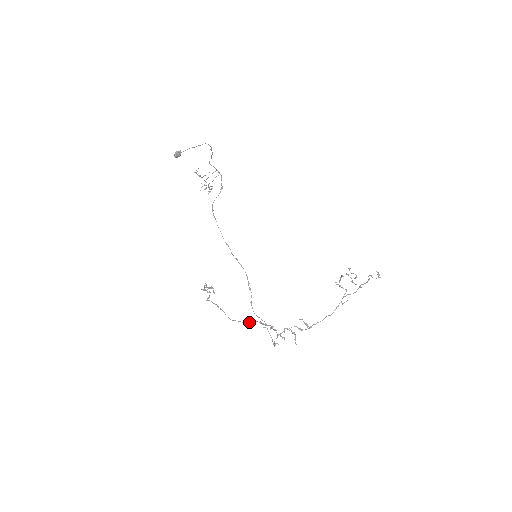
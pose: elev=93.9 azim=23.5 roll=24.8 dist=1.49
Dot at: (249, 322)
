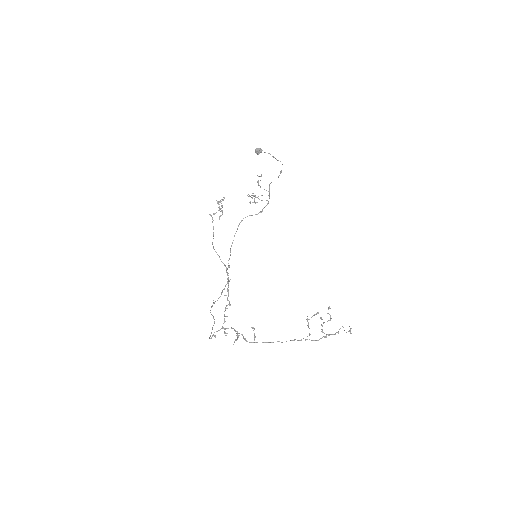
Dot at: occluded
